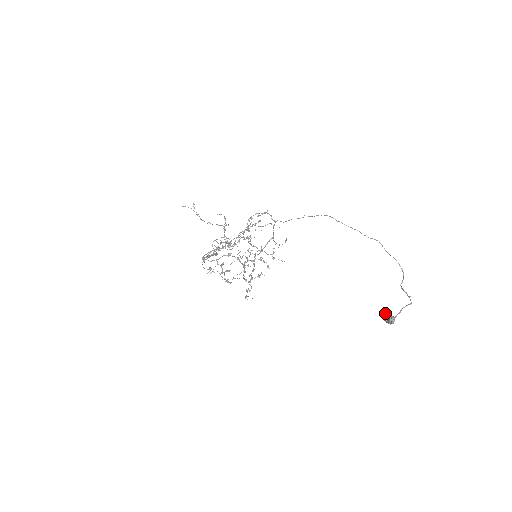
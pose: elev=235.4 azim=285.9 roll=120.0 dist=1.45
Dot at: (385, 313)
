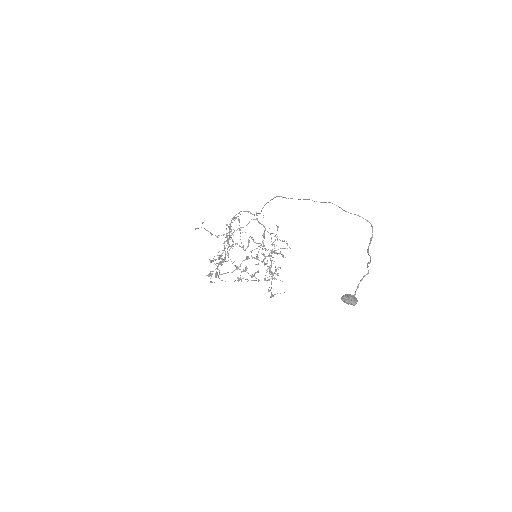
Dot at: (345, 294)
